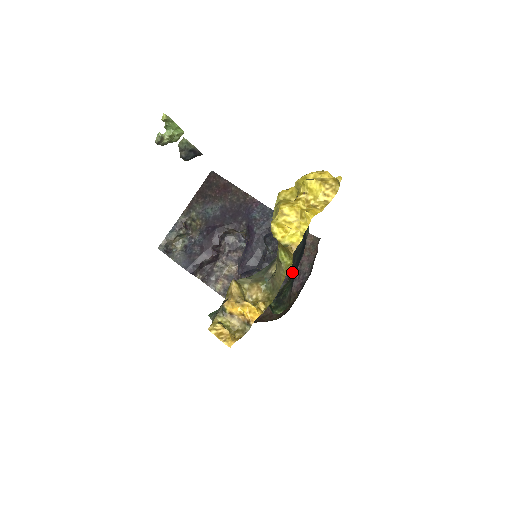
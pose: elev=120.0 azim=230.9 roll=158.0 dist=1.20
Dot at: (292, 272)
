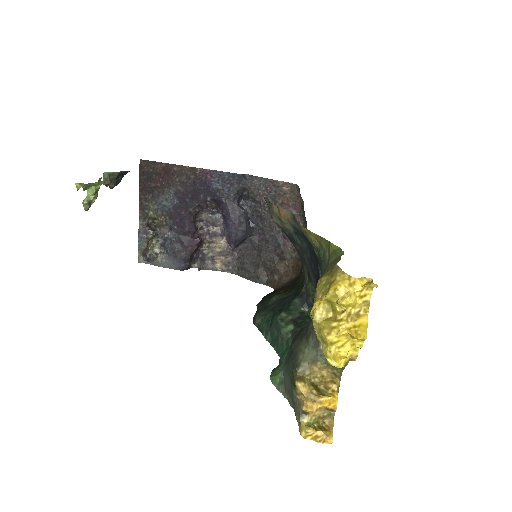
Dot at: (310, 275)
